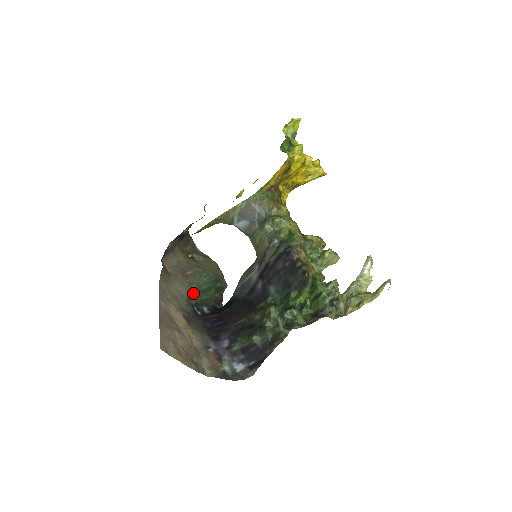
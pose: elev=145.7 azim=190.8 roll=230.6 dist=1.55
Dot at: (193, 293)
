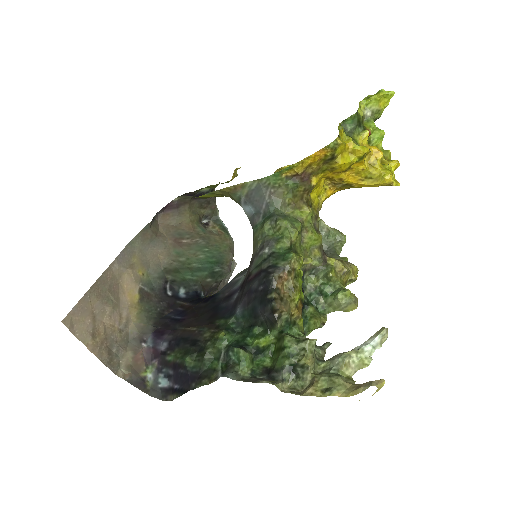
Dot at: (176, 267)
